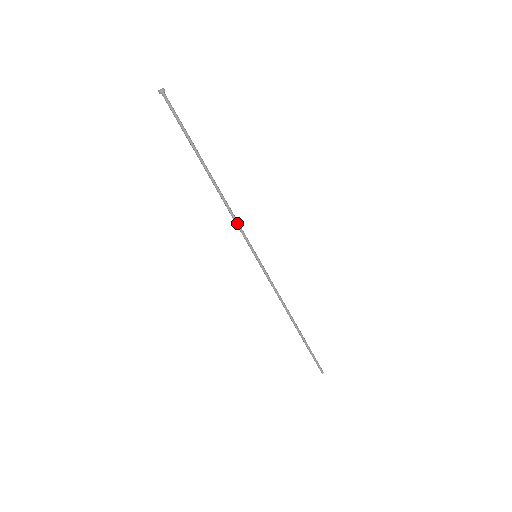
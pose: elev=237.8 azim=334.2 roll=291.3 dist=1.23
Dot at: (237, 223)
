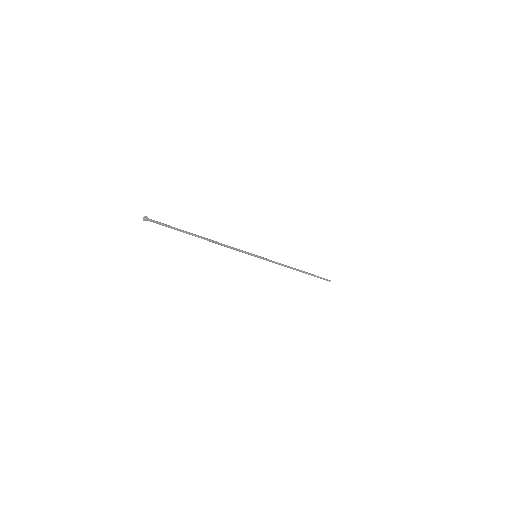
Dot at: (235, 249)
